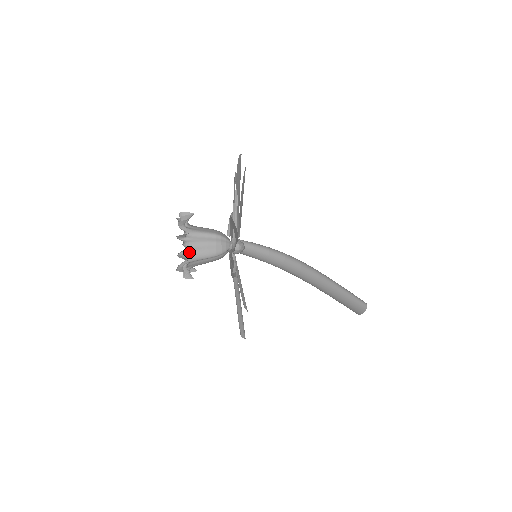
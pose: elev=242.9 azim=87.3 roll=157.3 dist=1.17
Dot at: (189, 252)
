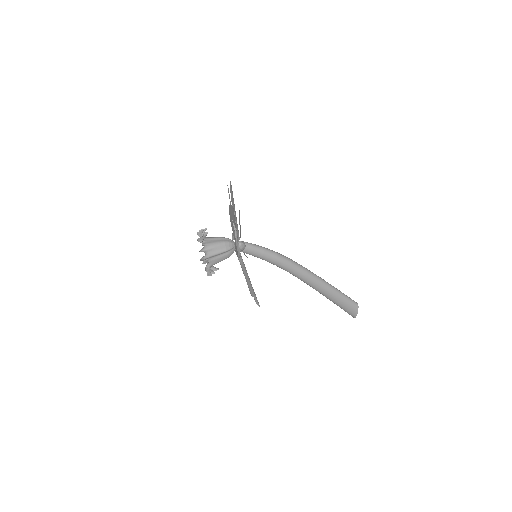
Dot at: (207, 250)
